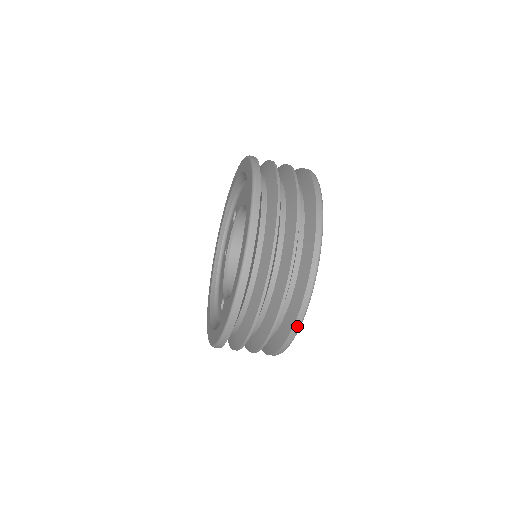
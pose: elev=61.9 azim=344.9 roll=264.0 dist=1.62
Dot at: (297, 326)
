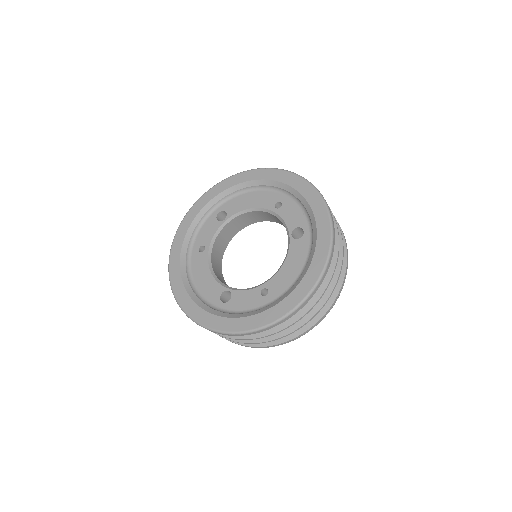
Dot at: occluded
